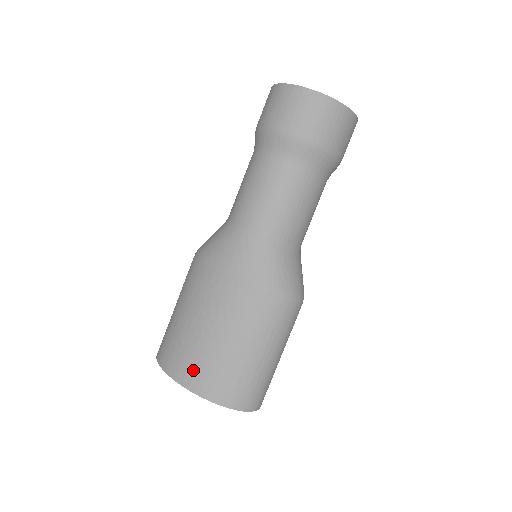
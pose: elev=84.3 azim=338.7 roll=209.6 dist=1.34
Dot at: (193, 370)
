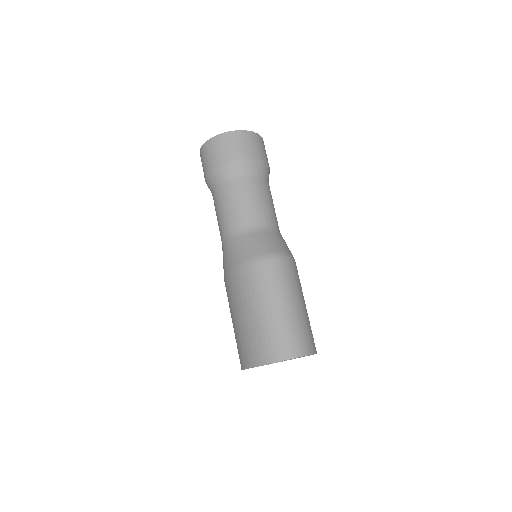
Dot at: (242, 353)
